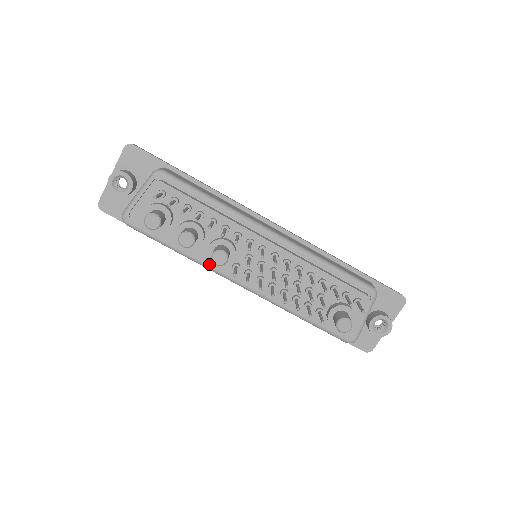
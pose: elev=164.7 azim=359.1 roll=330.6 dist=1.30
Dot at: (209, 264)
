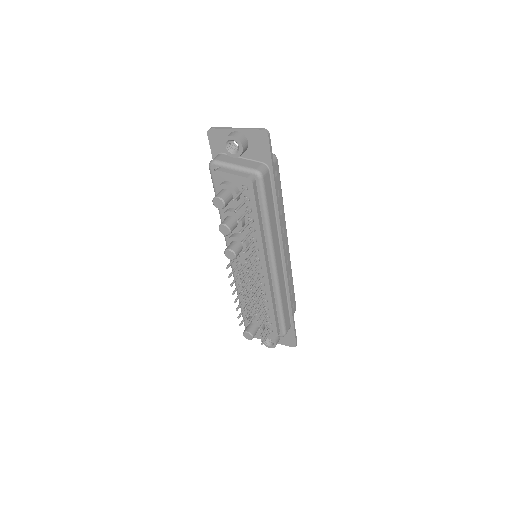
Dot at: occluded
